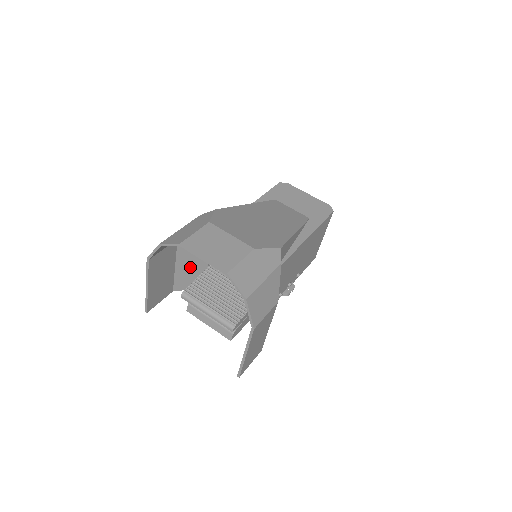
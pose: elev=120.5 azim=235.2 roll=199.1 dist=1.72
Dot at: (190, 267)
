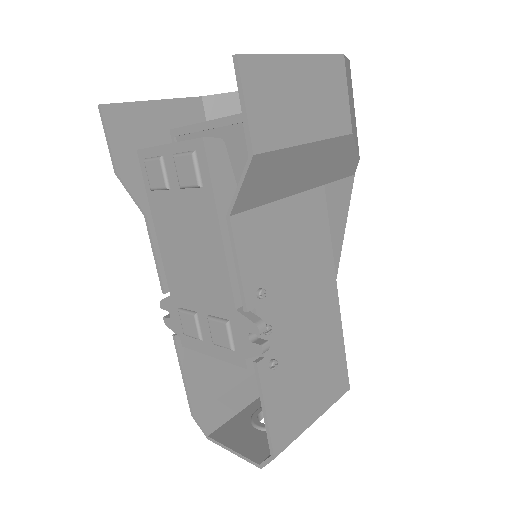
Dot at: occluded
